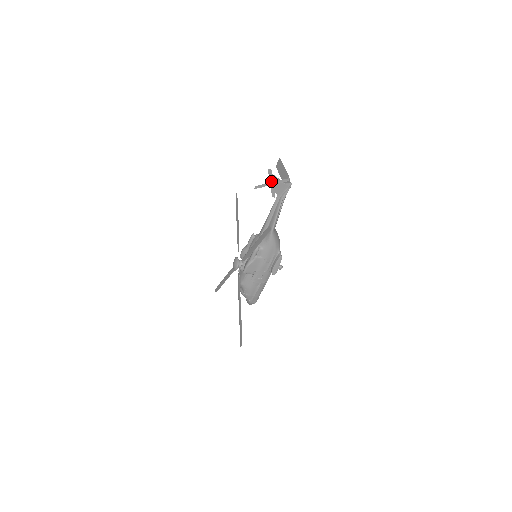
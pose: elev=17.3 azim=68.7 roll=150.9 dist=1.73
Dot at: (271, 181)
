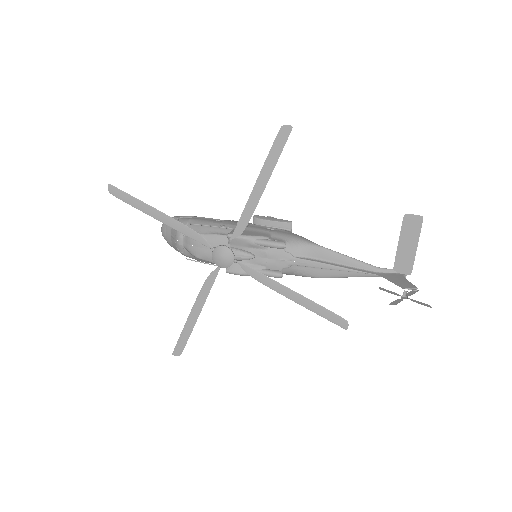
Dot at: (409, 298)
